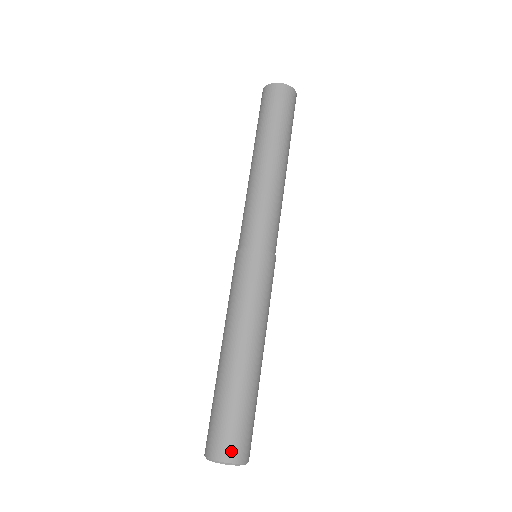
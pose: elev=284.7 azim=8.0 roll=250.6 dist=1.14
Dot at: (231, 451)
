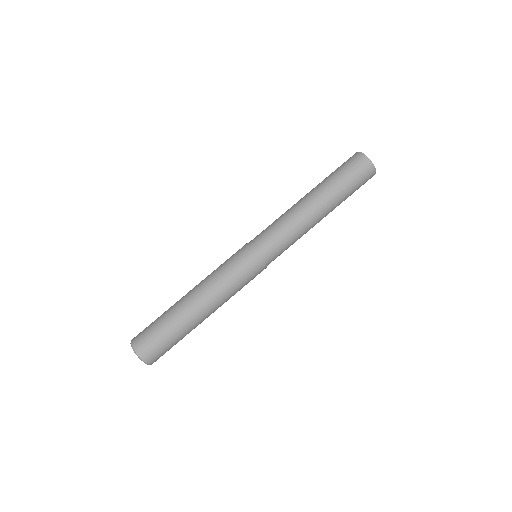
Dot at: (144, 350)
